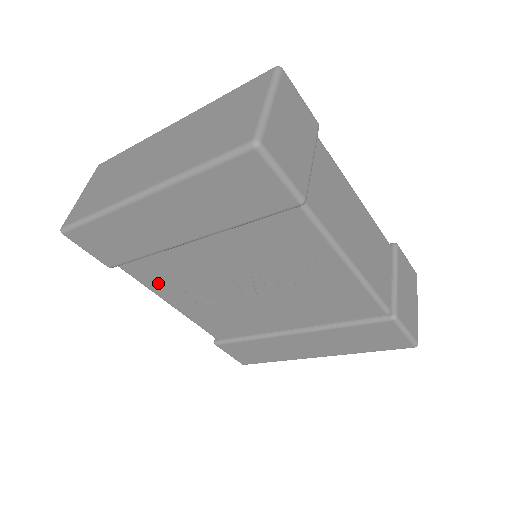
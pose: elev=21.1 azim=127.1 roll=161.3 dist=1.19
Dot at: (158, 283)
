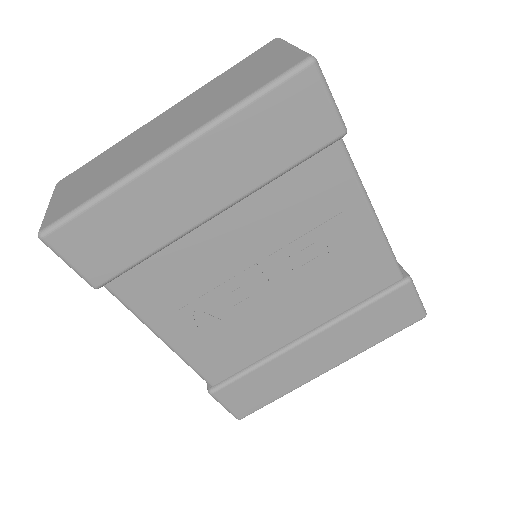
Dot at: (155, 303)
